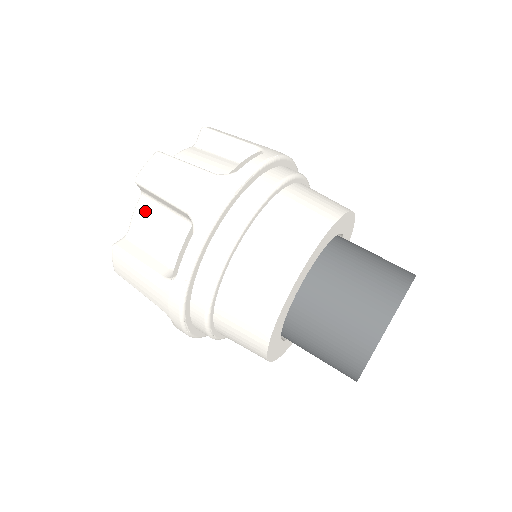
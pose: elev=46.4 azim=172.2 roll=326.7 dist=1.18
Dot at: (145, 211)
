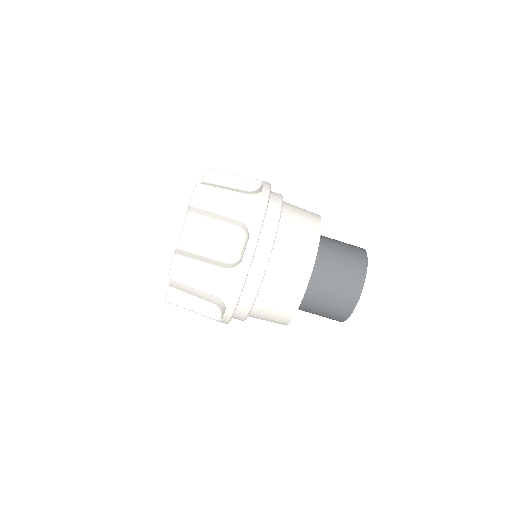
Dot at: (195, 226)
